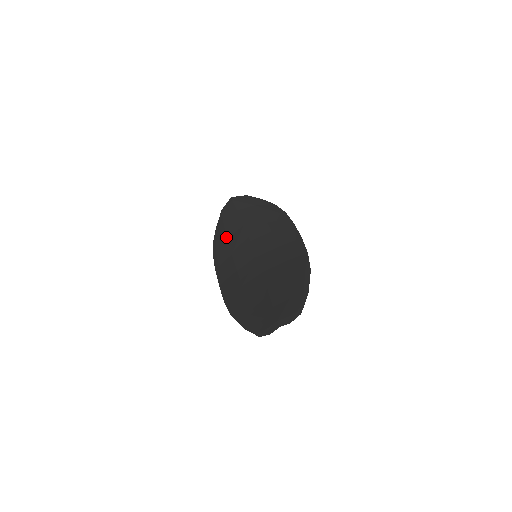
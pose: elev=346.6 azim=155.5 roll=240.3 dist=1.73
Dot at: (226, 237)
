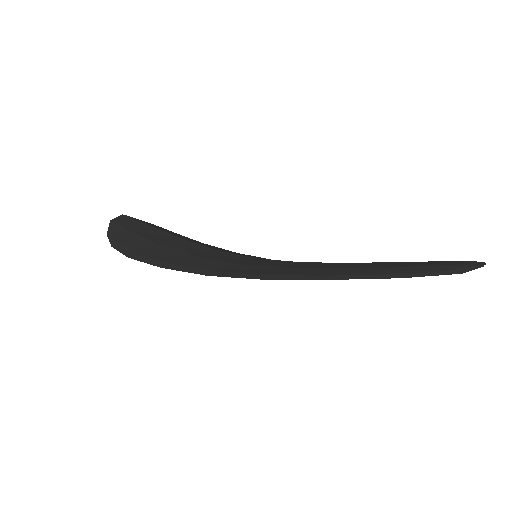
Dot at: (152, 241)
